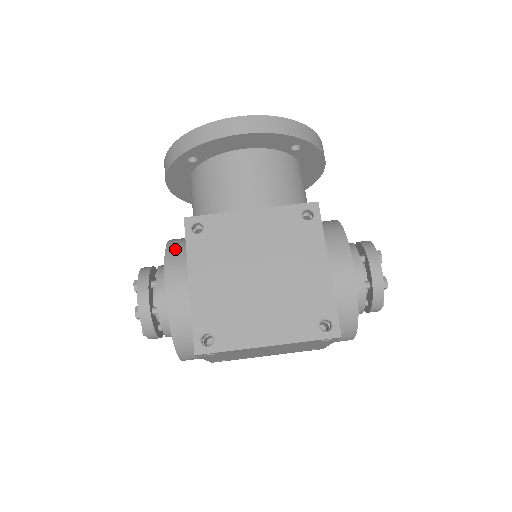
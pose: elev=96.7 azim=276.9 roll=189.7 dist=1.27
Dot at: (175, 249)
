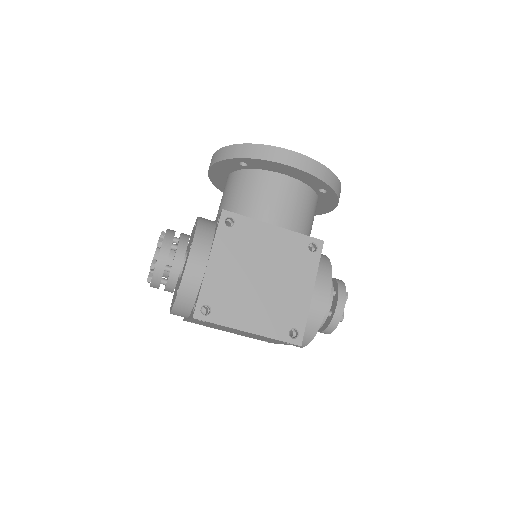
Dot at: (204, 229)
